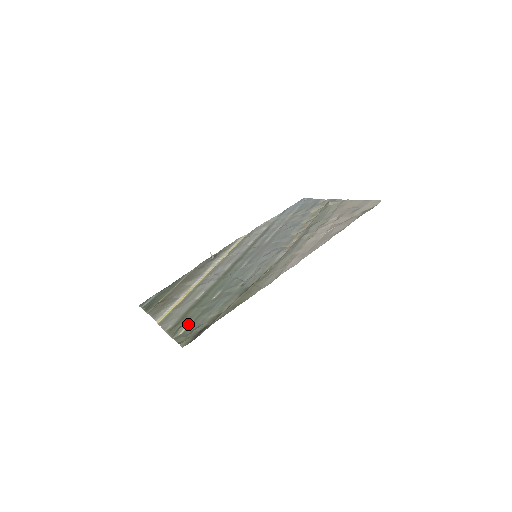
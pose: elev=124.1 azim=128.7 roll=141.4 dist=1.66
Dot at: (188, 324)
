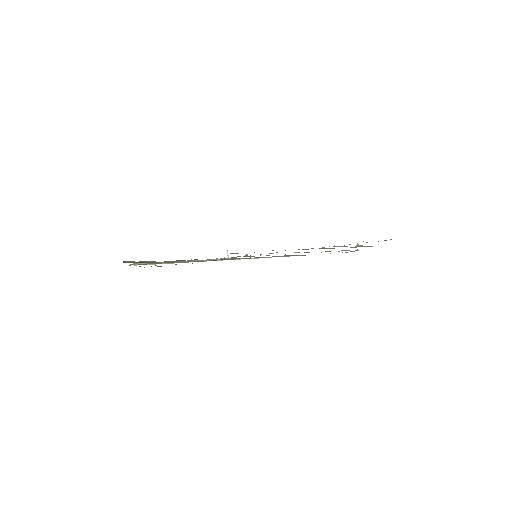
Dot at: (149, 263)
